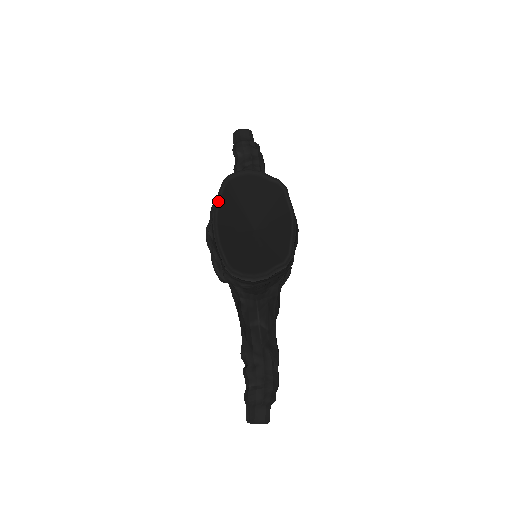
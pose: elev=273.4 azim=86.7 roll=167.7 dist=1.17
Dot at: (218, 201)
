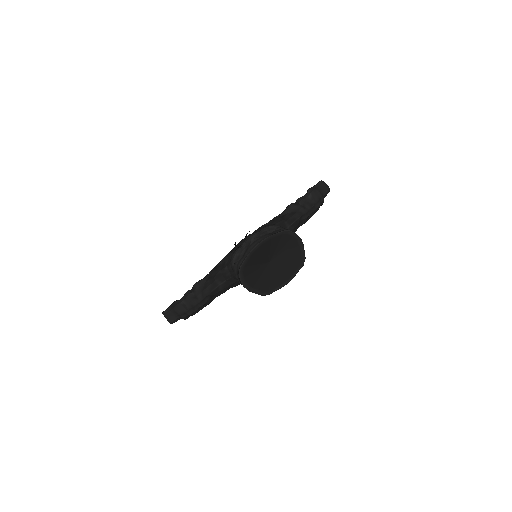
Dot at: (272, 237)
